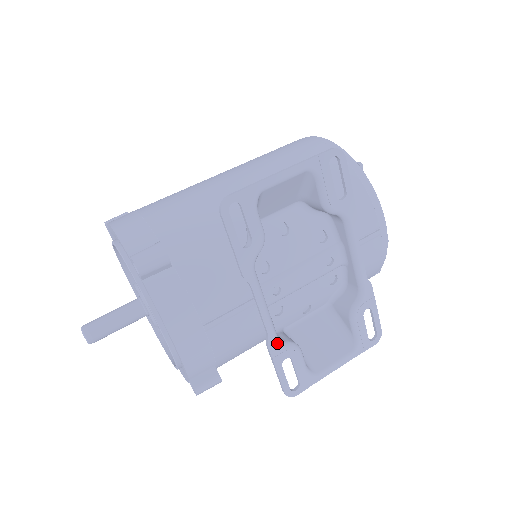
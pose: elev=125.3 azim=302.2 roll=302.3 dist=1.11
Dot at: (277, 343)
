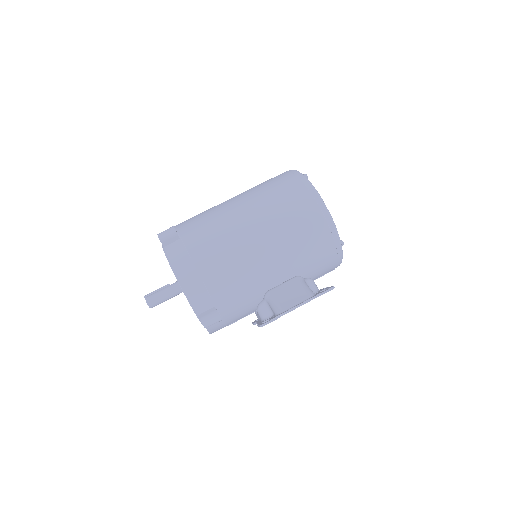
Dot at: occluded
